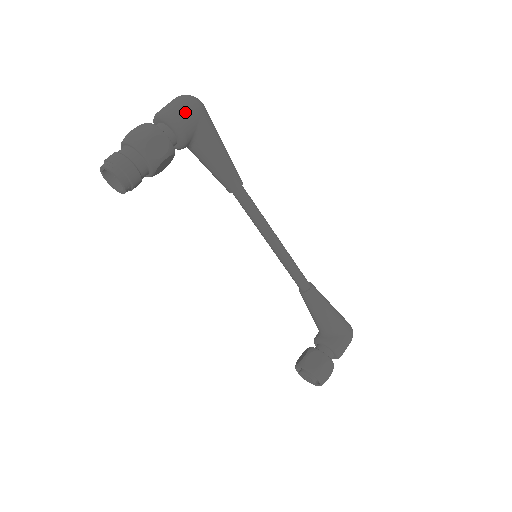
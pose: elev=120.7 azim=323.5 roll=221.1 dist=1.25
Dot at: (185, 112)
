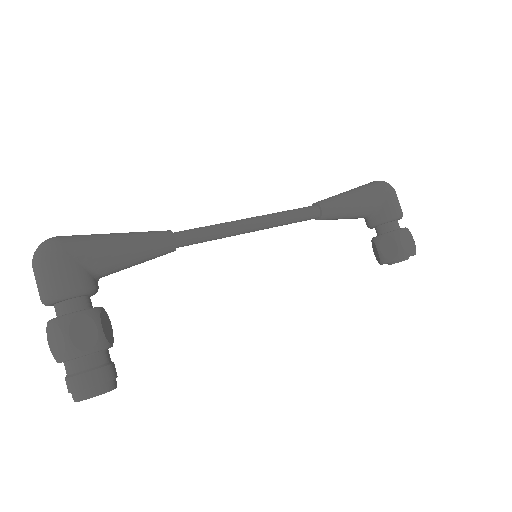
Dot at: (56, 273)
